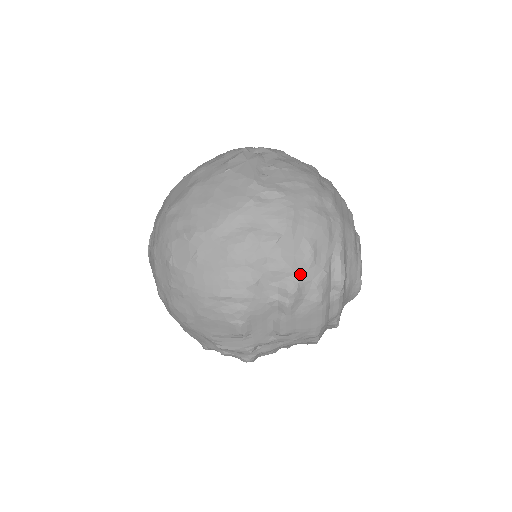
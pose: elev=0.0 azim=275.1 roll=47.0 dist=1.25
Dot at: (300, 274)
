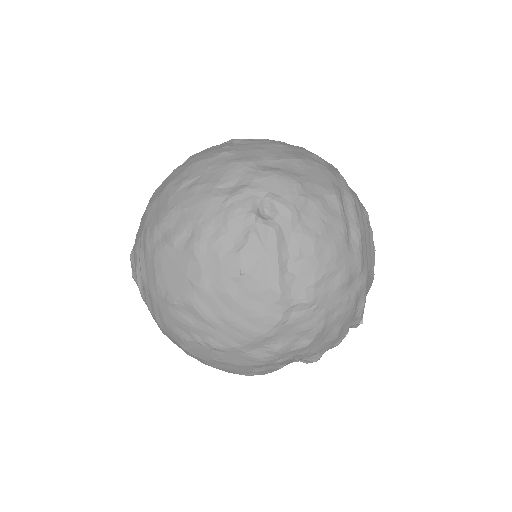
Dot at: (324, 350)
